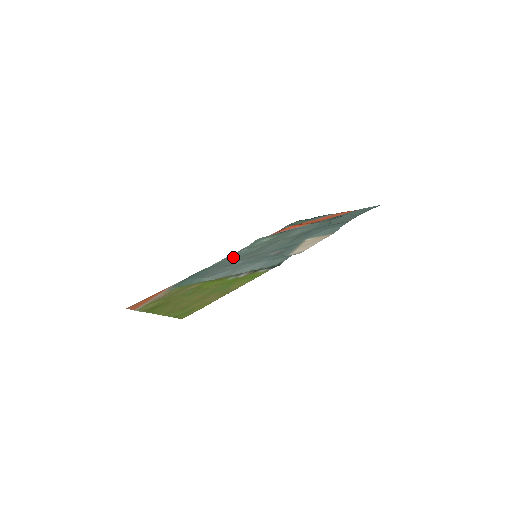
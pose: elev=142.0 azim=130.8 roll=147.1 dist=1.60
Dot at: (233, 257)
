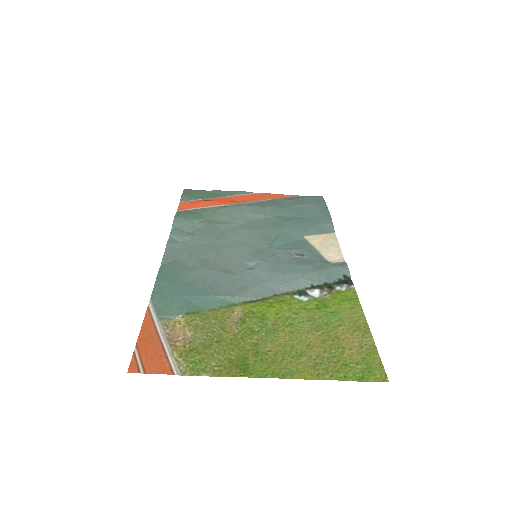
Dot at: (189, 251)
